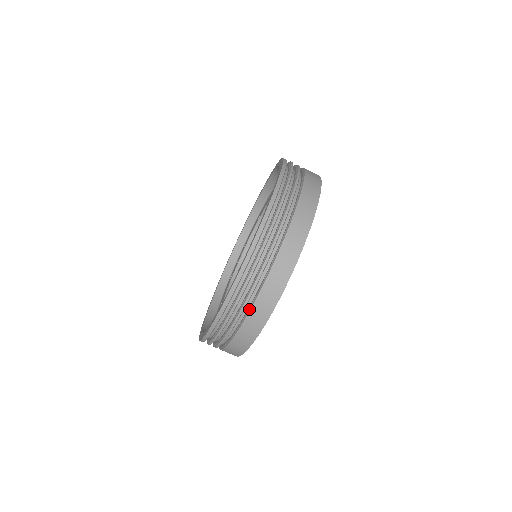
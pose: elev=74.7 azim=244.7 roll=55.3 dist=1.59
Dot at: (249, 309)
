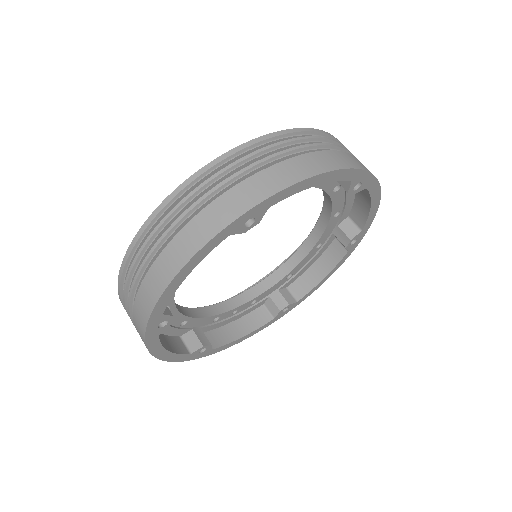
Dot at: (211, 203)
